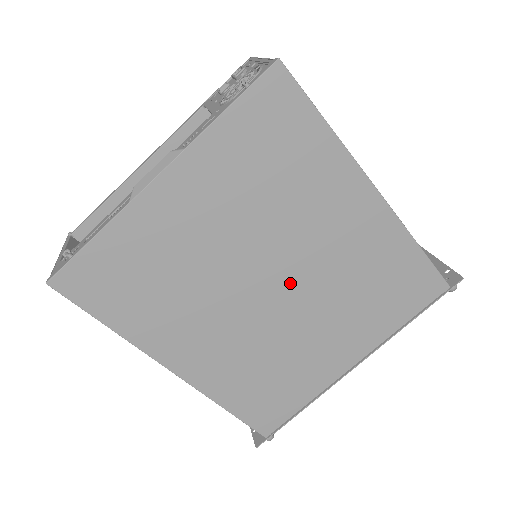
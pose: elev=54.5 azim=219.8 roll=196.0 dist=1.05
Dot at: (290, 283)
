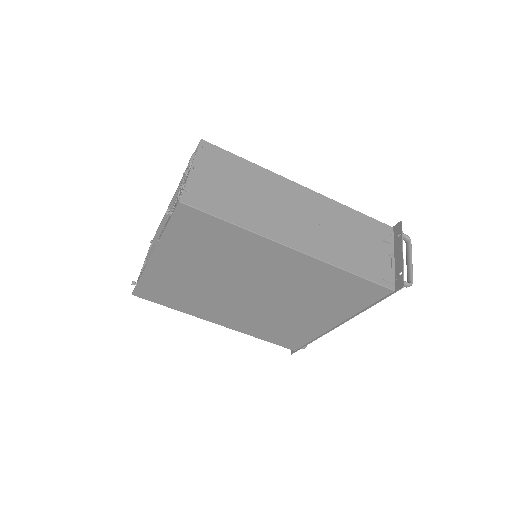
Dot at: (262, 292)
